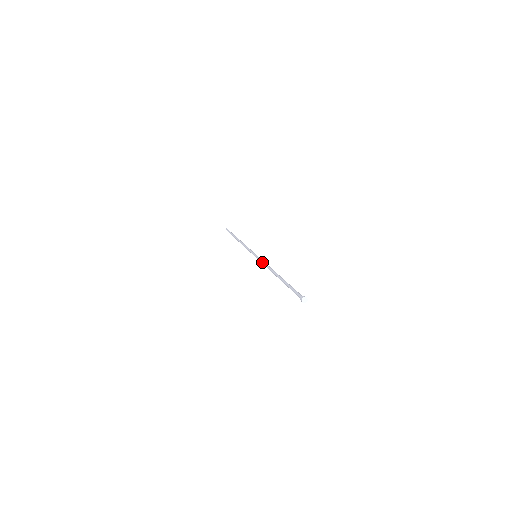
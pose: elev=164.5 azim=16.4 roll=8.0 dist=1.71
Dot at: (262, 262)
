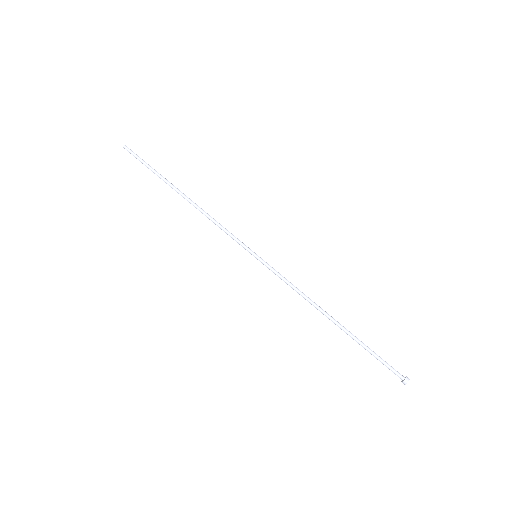
Dot at: occluded
